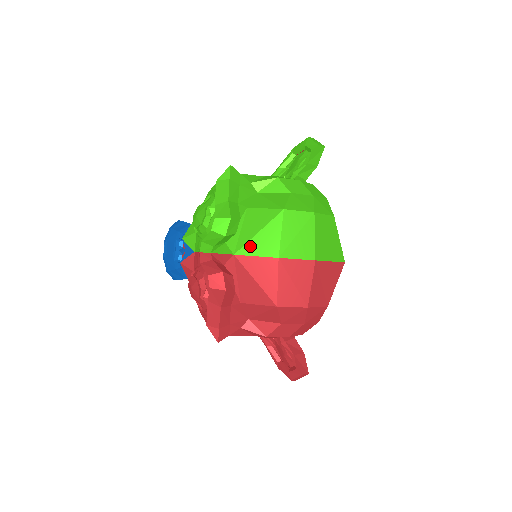
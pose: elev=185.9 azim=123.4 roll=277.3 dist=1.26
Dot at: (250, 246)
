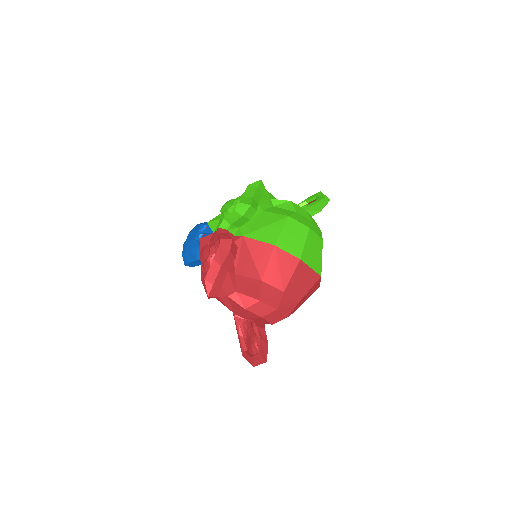
Dot at: (257, 233)
